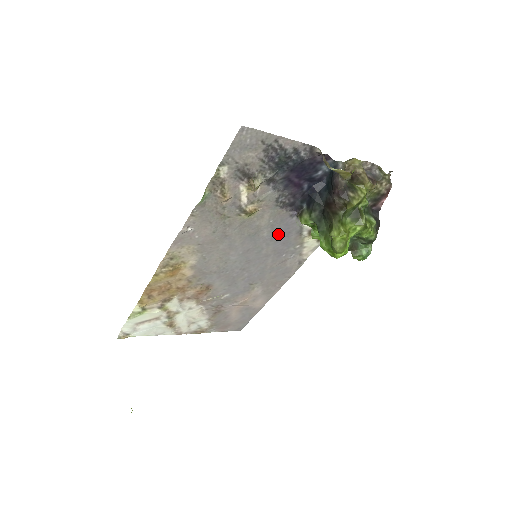
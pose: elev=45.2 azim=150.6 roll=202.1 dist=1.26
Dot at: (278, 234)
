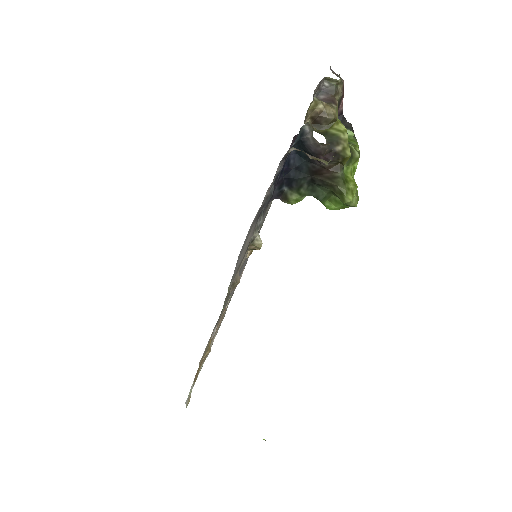
Dot at: occluded
